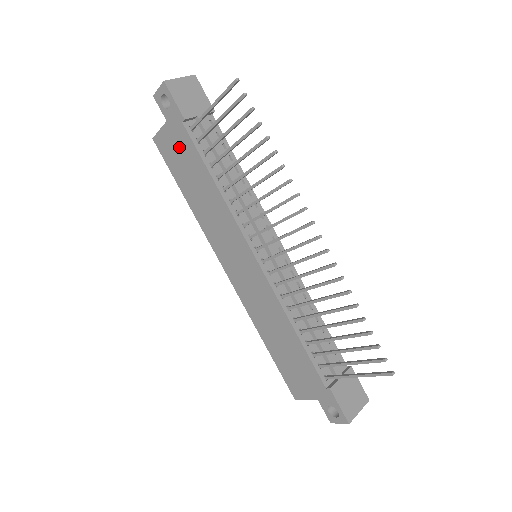
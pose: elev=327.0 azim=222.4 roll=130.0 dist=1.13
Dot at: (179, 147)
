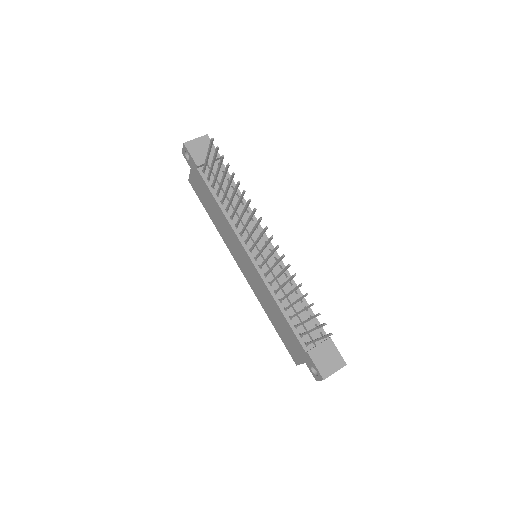
Dot at: (200, 185)
